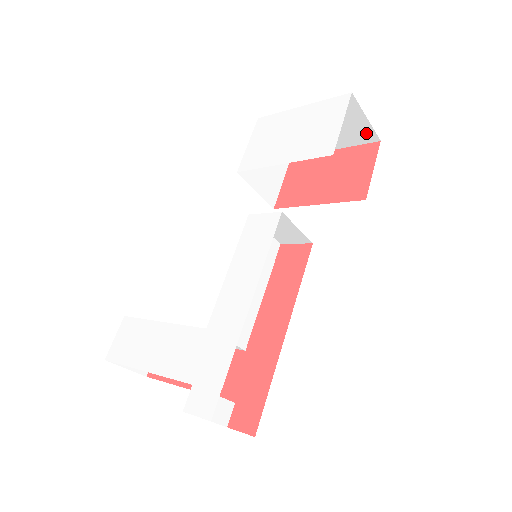
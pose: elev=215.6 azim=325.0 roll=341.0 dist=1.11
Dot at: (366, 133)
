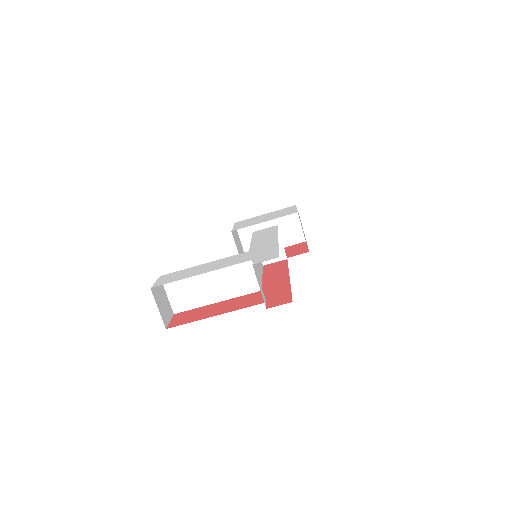
Dot at: (298, 235)
